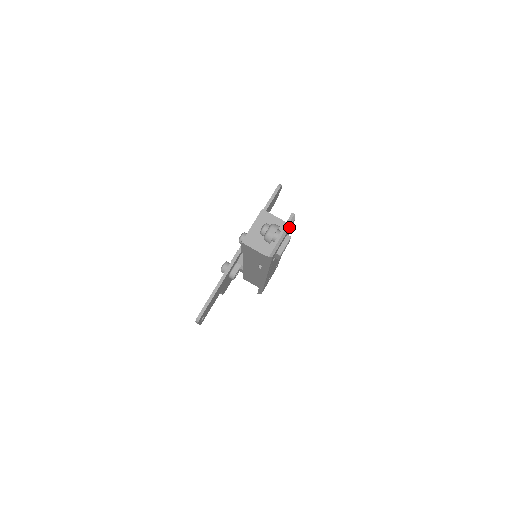
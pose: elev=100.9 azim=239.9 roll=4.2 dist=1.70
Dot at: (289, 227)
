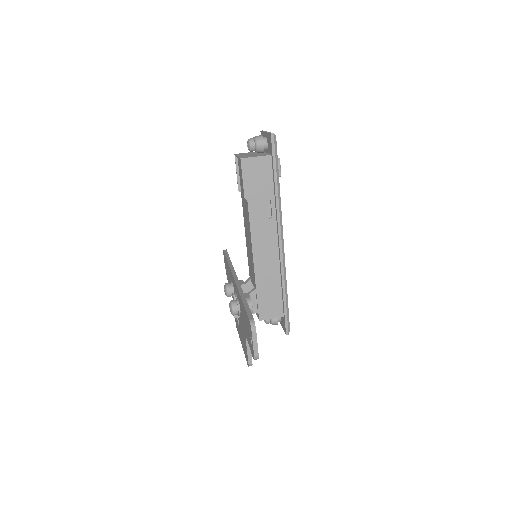
Dot at: occluded
